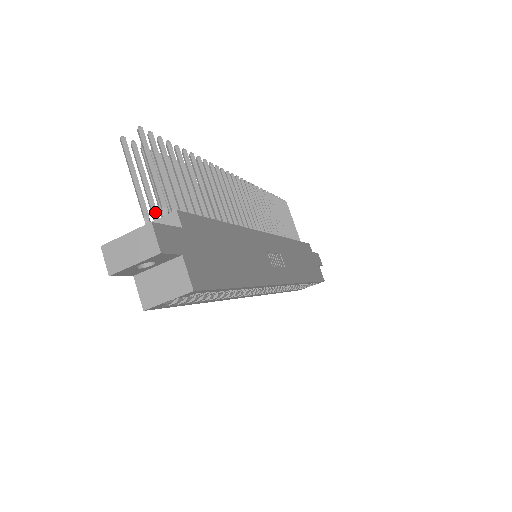
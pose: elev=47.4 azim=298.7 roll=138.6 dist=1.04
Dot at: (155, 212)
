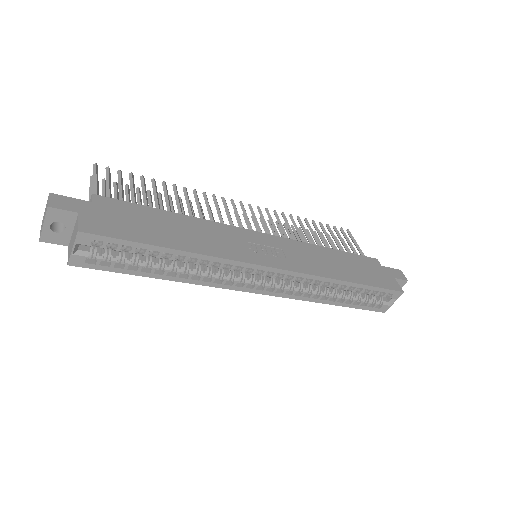
Dot at: occluded
